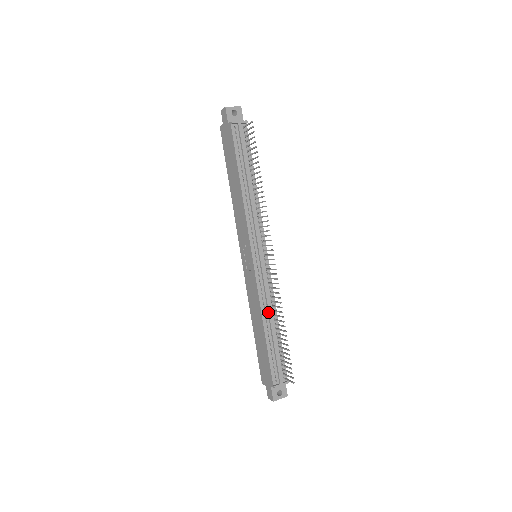
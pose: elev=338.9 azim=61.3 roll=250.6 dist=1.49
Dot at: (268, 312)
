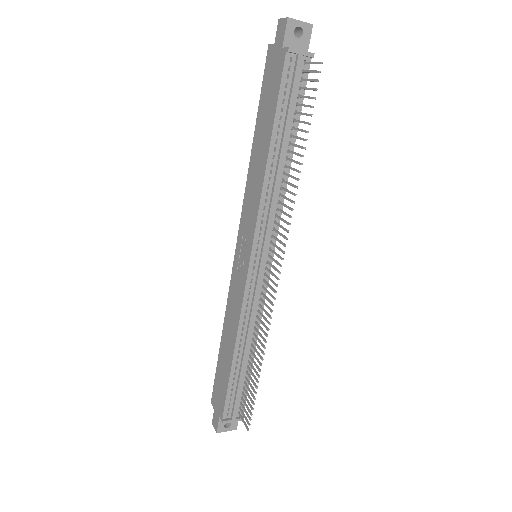
Dot at: (246, 335)
